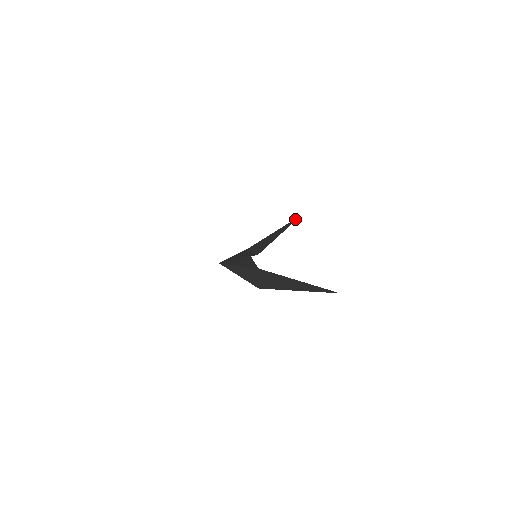
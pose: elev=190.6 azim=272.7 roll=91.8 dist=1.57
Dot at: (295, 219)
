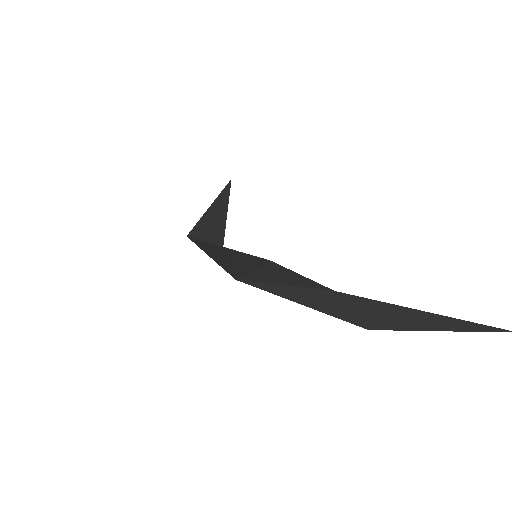
Dot at: (228, 185)
